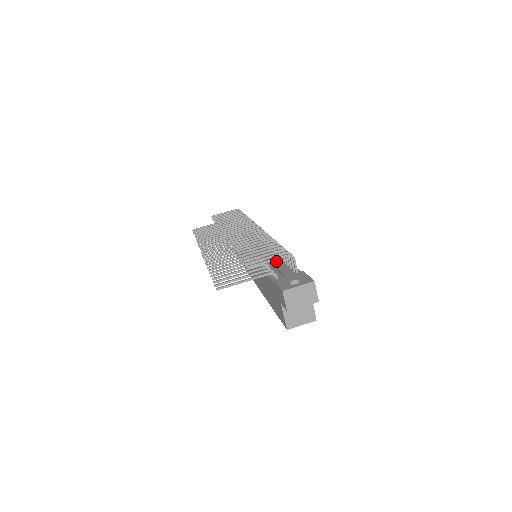
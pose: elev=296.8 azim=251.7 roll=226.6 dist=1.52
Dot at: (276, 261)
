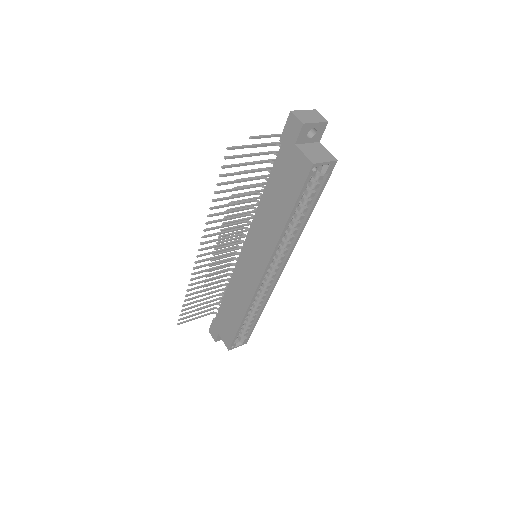
Dot at: occluded
